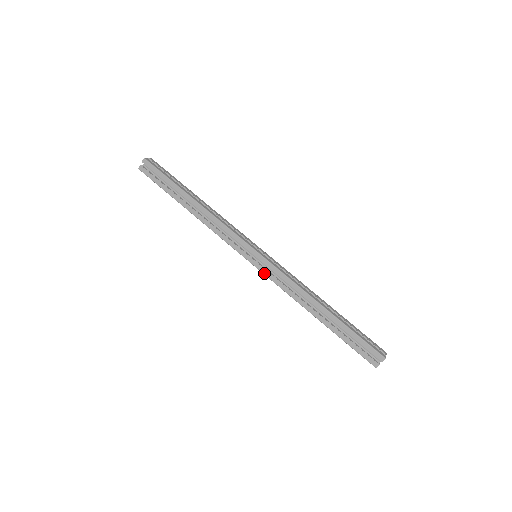
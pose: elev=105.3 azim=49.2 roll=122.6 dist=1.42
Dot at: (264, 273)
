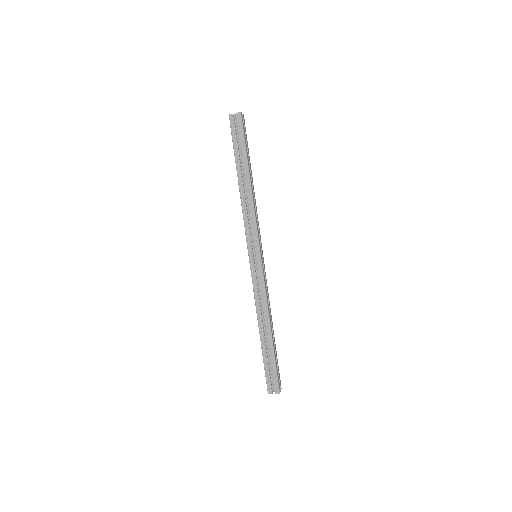
Dot at: (252, 273)
